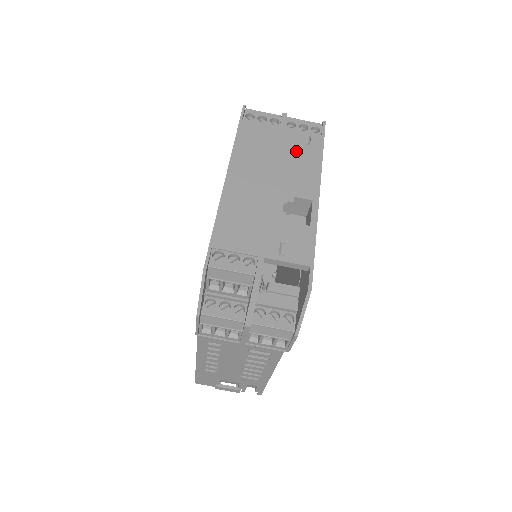
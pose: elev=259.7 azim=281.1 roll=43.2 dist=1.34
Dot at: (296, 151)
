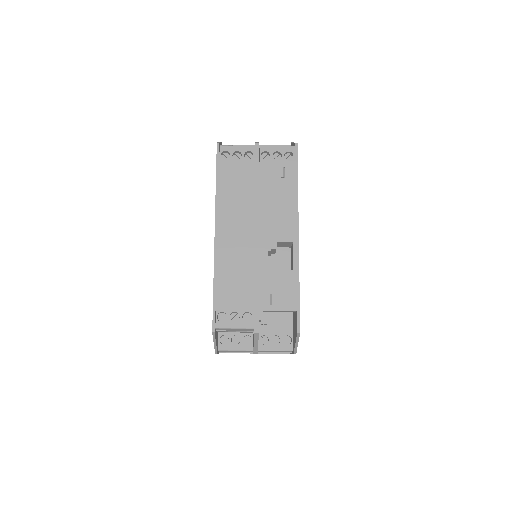
Dot at: (273, 189)
